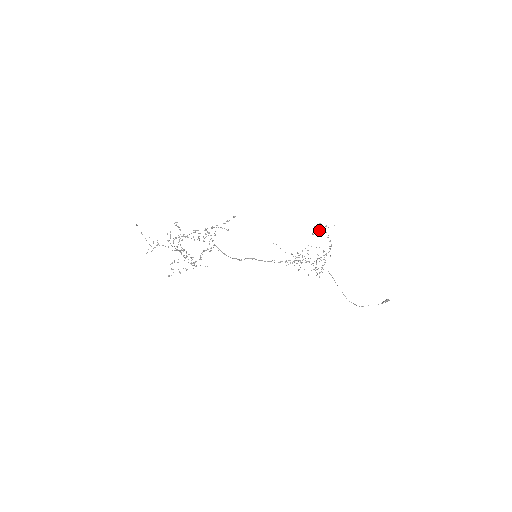
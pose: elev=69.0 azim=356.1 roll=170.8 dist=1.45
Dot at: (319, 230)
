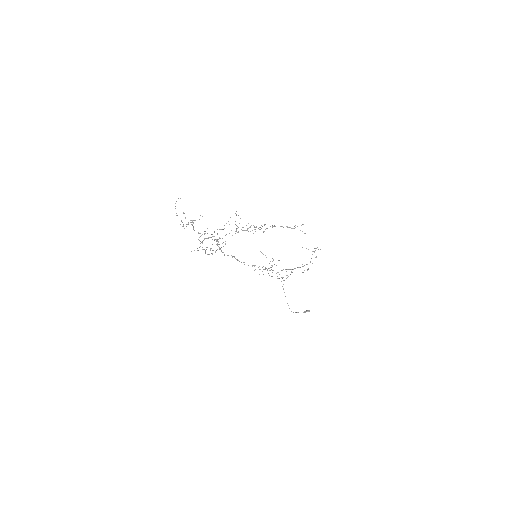
Dot at: (308, 249)
